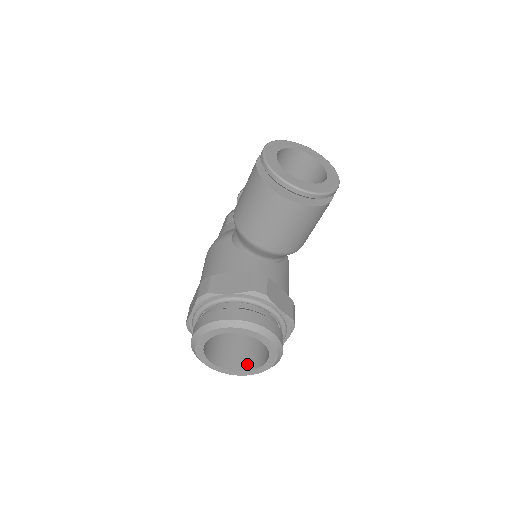
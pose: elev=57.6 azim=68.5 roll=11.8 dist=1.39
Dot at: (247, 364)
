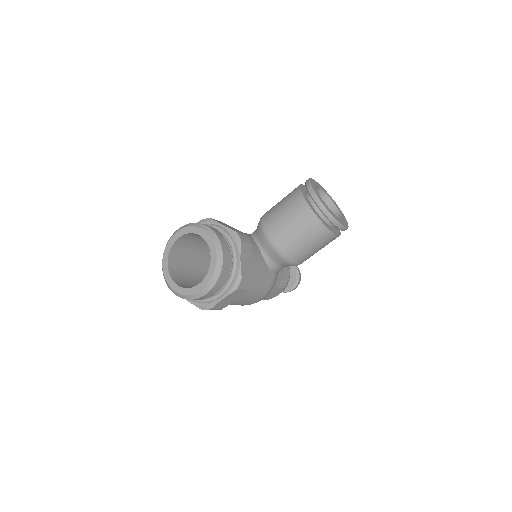
Dot at: (185, 287)
